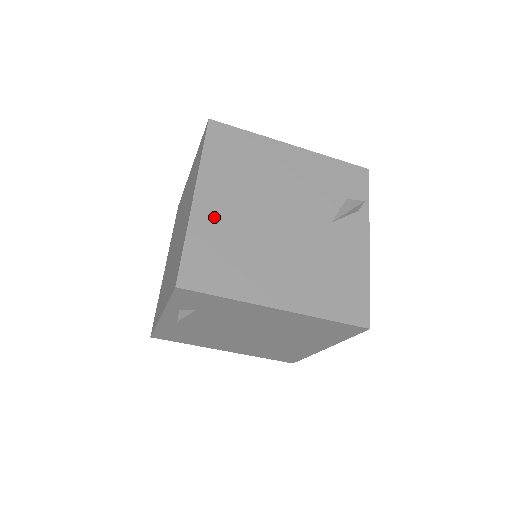
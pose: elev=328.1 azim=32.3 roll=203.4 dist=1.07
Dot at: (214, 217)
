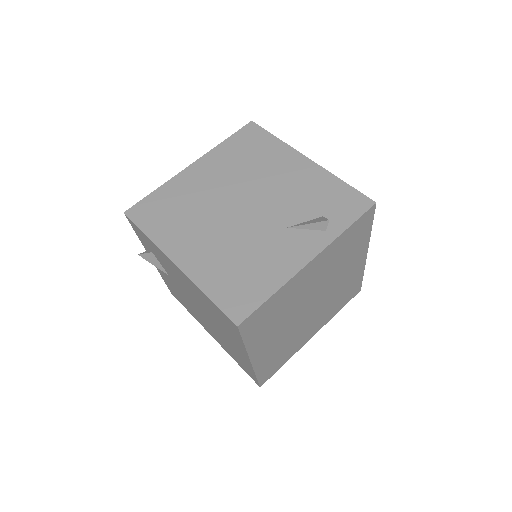
Dot at: (191, 183)
